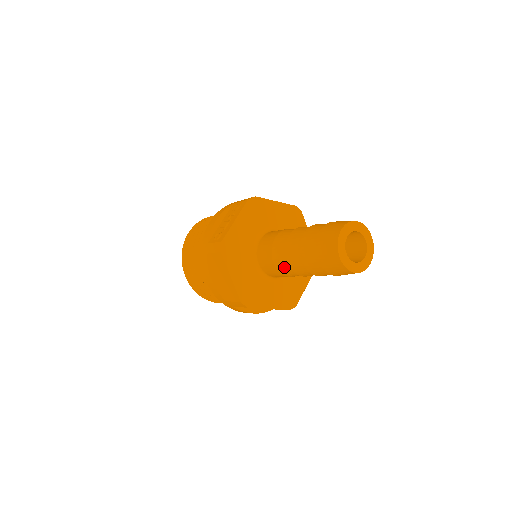
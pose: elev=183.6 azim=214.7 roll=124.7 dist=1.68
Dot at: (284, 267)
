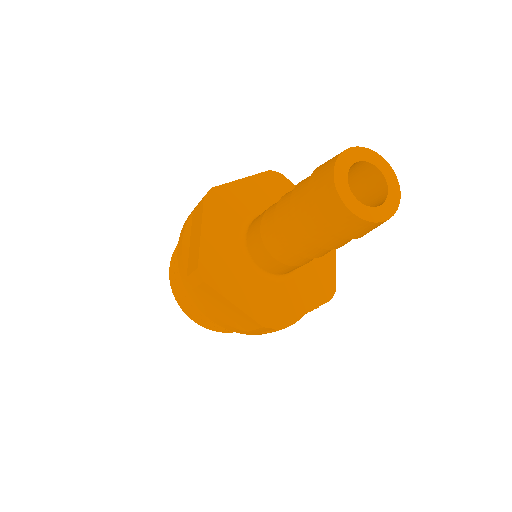
Dot at: (269, 231)
